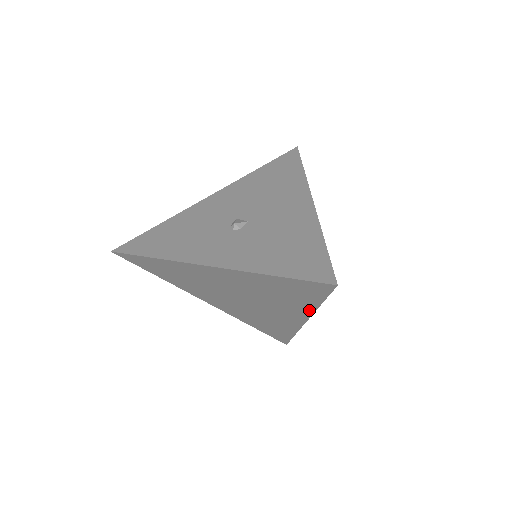
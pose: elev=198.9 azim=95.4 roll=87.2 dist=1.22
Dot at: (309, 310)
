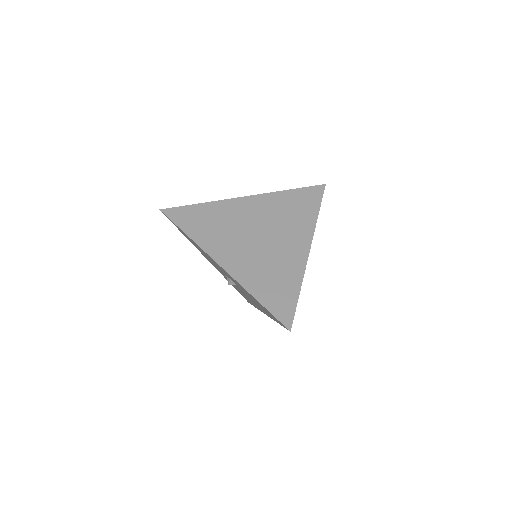
Dot at: (312, 225)
